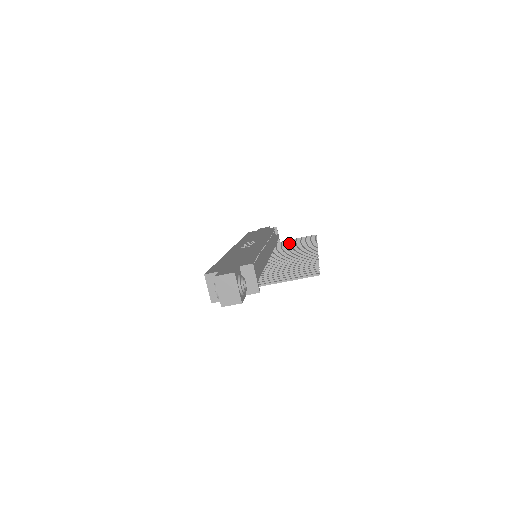
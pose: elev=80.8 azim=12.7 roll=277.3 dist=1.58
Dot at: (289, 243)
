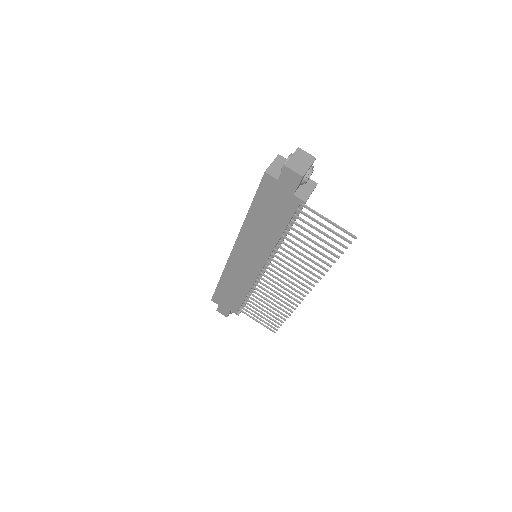
Dot at: occluded
